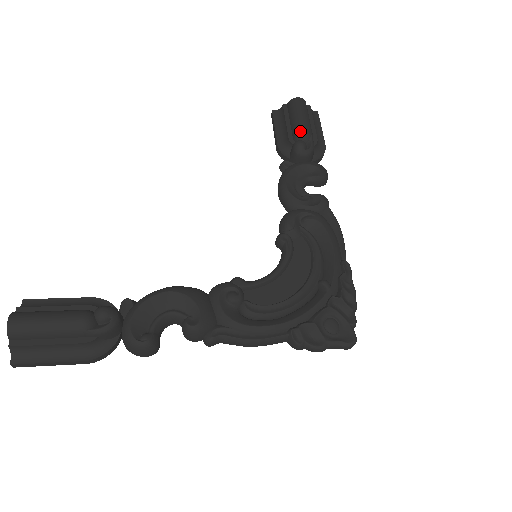
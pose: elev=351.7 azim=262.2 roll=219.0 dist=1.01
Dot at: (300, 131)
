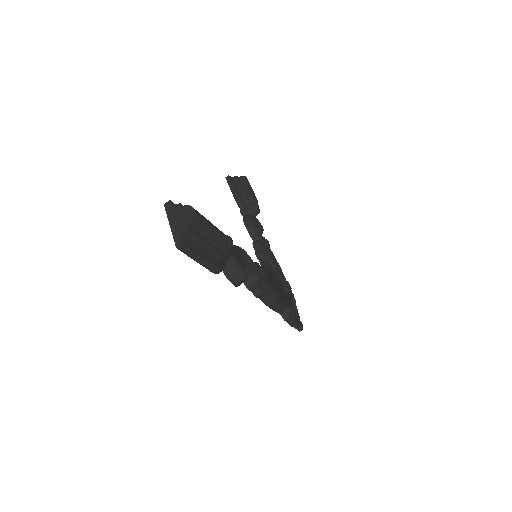
Dot at: (255, 197)
